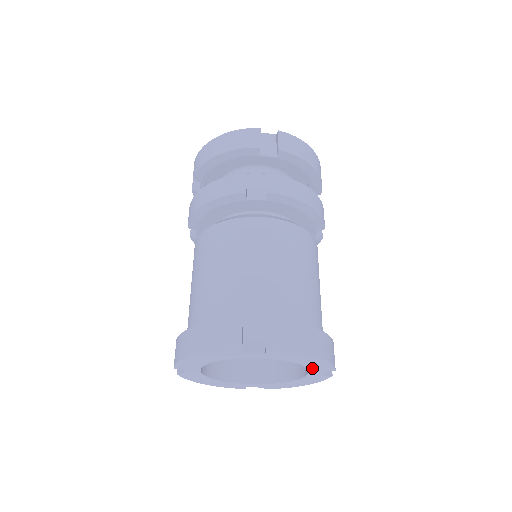
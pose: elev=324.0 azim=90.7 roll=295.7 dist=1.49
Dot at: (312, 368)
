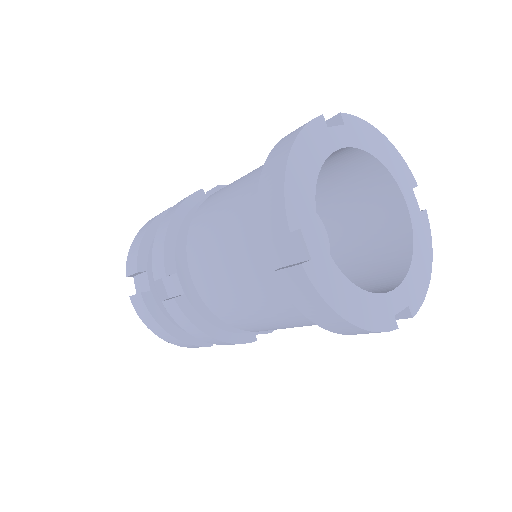
Dot at: (400, 181)
